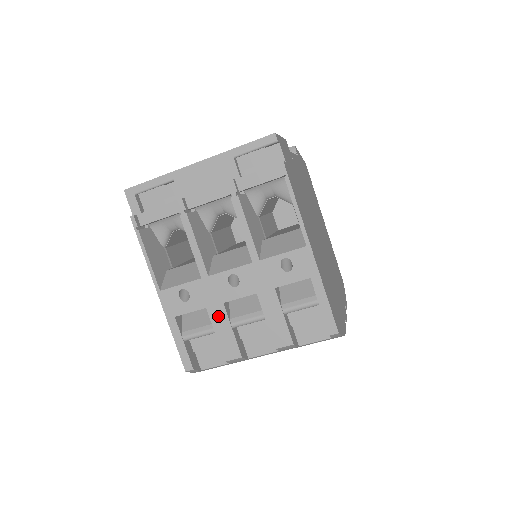
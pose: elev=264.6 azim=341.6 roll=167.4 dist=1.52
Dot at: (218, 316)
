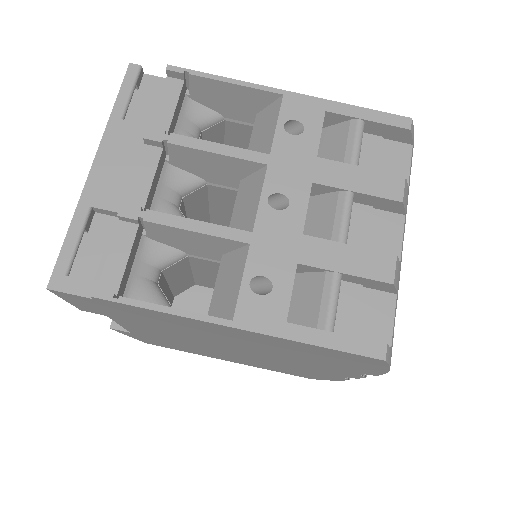
Dot at: (318, 253)
